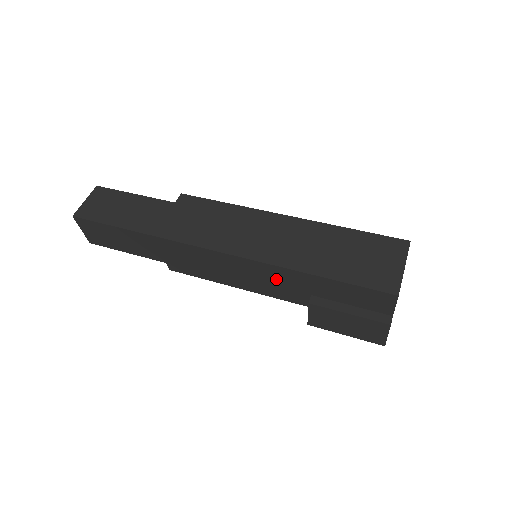
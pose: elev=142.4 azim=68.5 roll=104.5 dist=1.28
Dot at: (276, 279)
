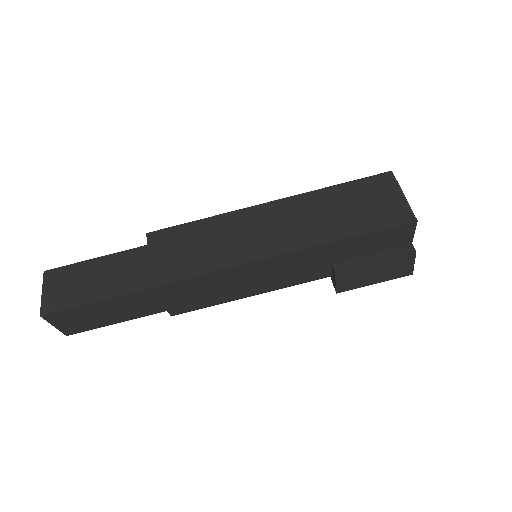
Dot at: (294, 266)
